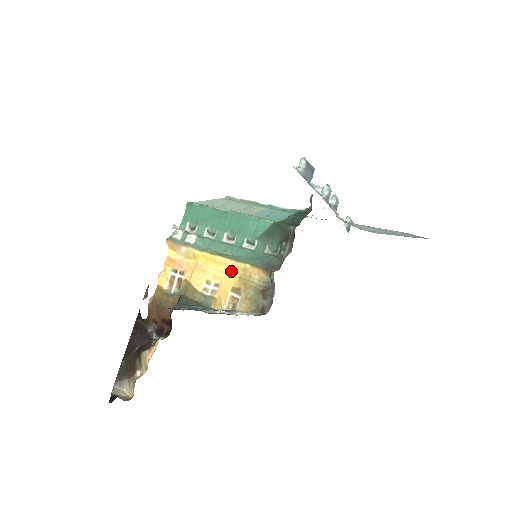
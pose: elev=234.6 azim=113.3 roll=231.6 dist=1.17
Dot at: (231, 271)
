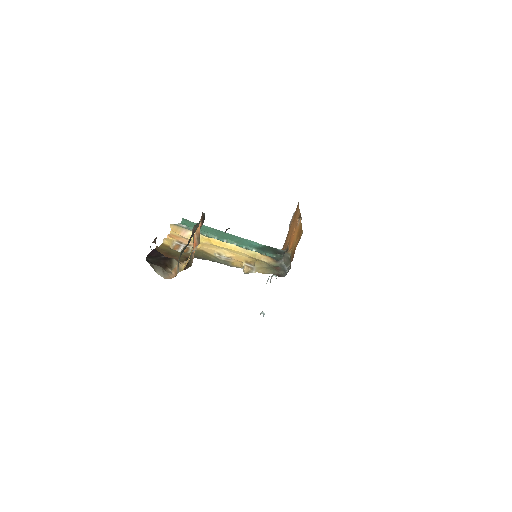
Dot at: (241, 253)
